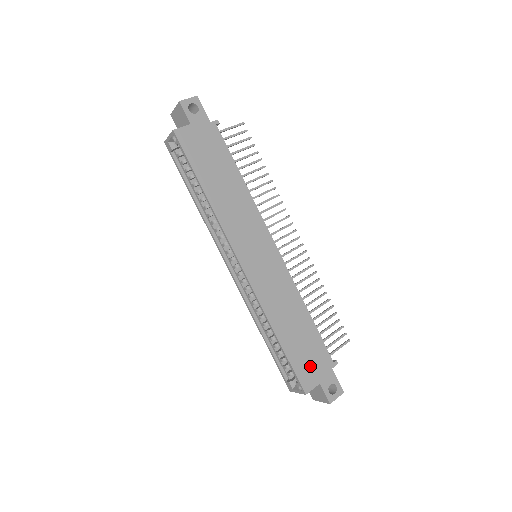
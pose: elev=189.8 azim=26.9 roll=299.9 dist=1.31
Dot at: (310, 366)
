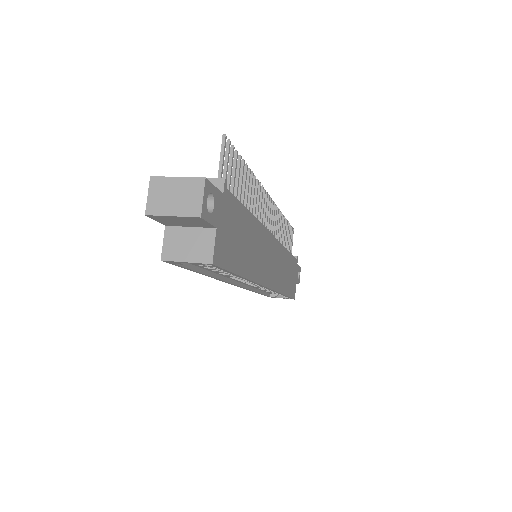
Dot at: (293, 282)
